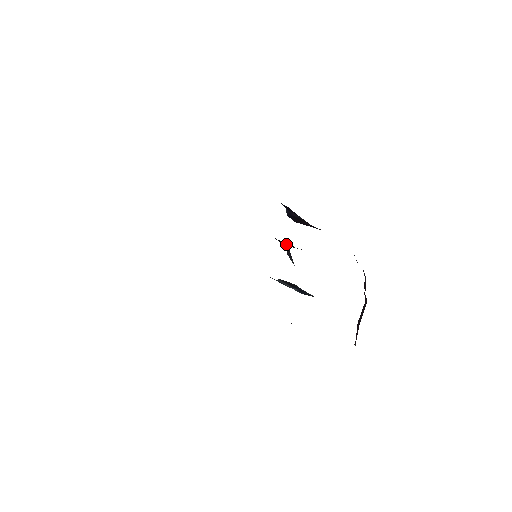
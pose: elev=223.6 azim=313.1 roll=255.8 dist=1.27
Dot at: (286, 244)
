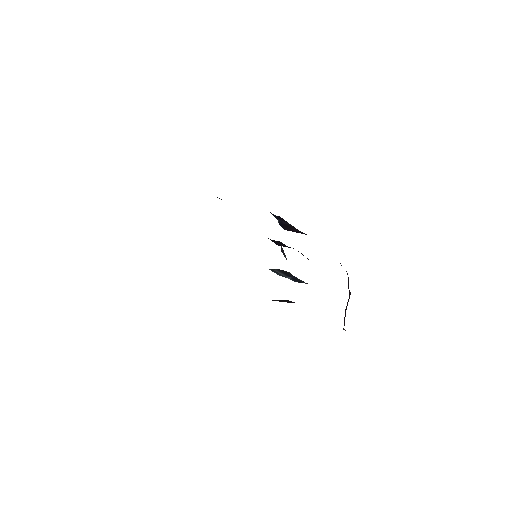
Dot at: (279, 244)
